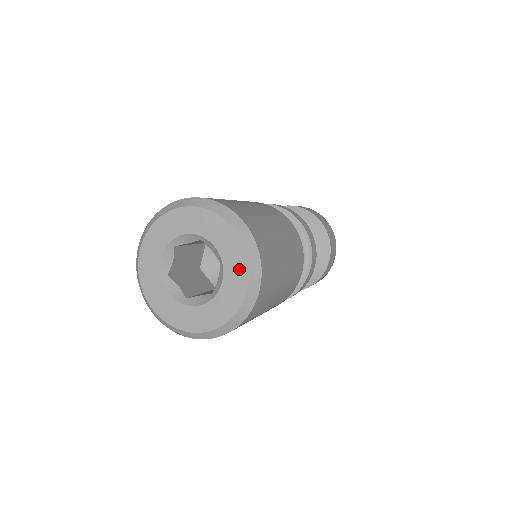
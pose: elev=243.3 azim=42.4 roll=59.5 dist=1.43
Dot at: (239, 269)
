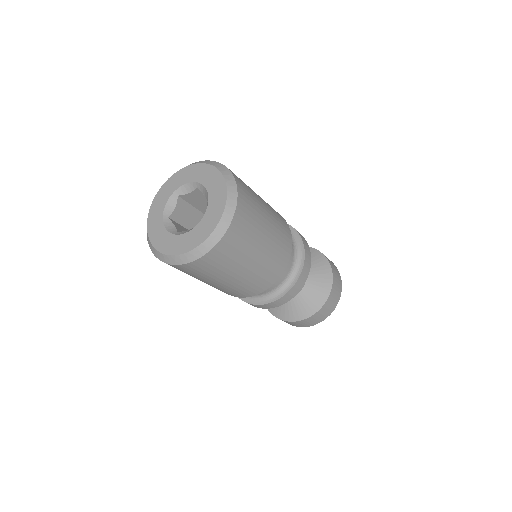
Dot at: (219, 200)
